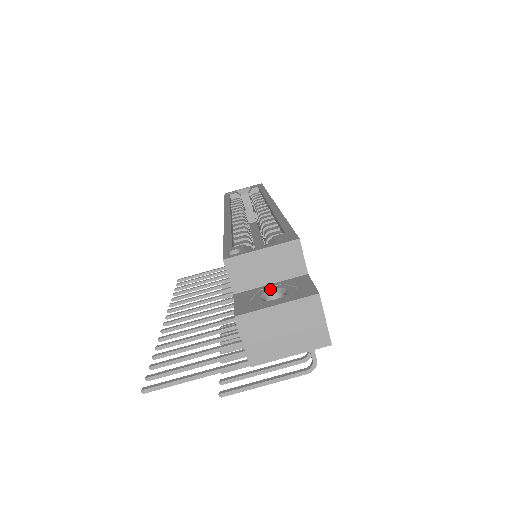
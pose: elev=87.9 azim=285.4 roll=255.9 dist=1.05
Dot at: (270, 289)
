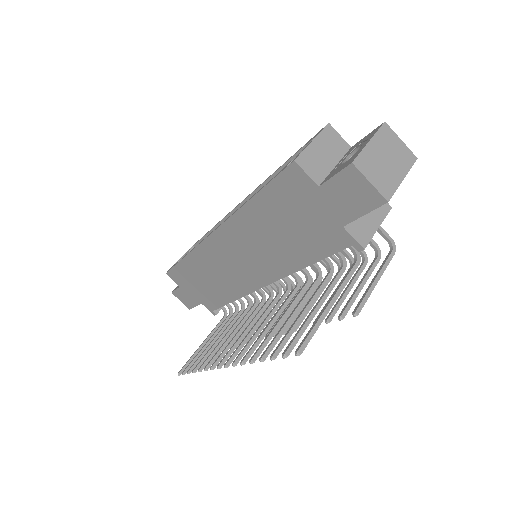
Dot at: (342, 162)
